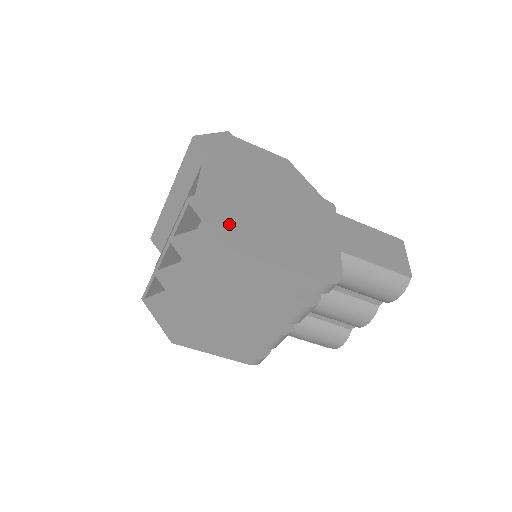
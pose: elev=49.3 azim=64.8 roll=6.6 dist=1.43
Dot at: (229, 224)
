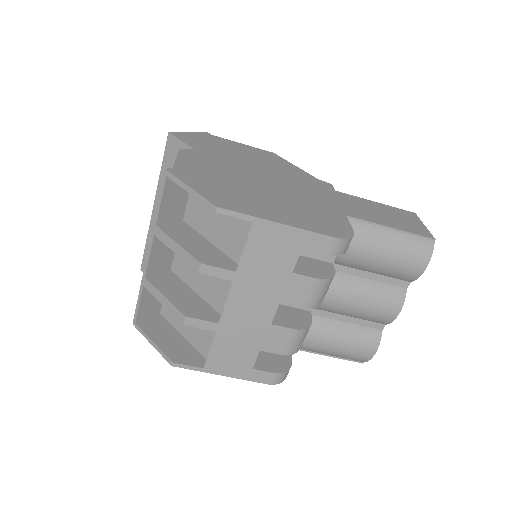
Dot at: (214, 189)
